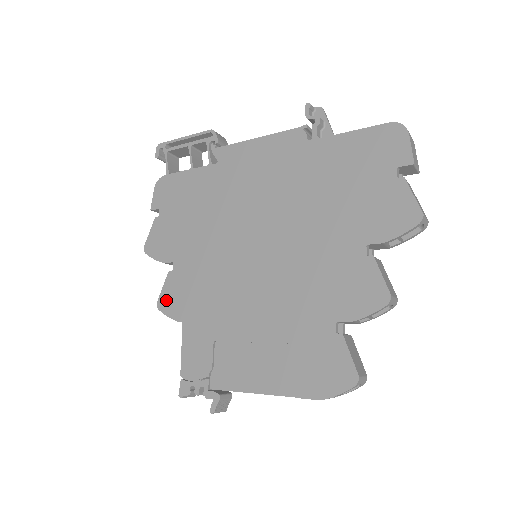
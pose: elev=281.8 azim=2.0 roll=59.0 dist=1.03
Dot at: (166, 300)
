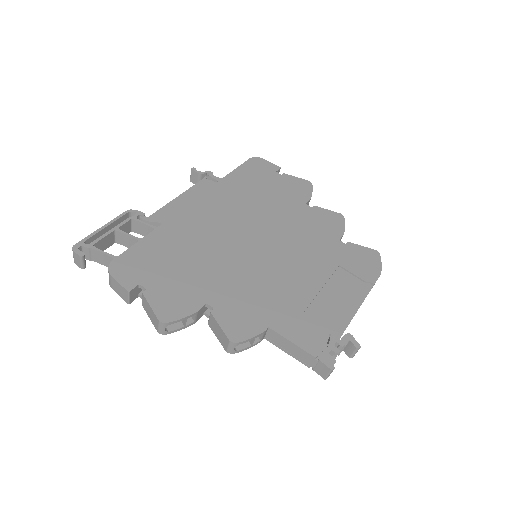
Dot at: (236, 330)
